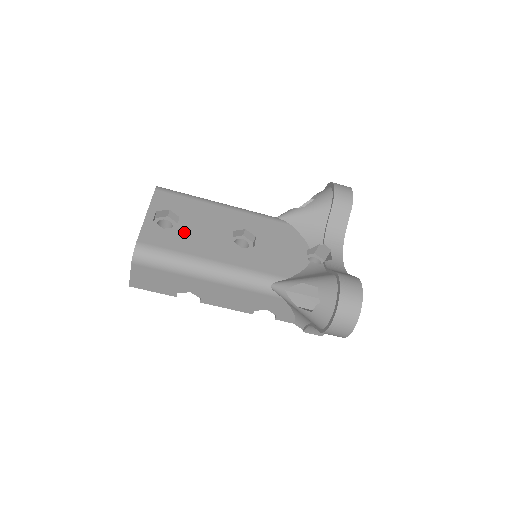
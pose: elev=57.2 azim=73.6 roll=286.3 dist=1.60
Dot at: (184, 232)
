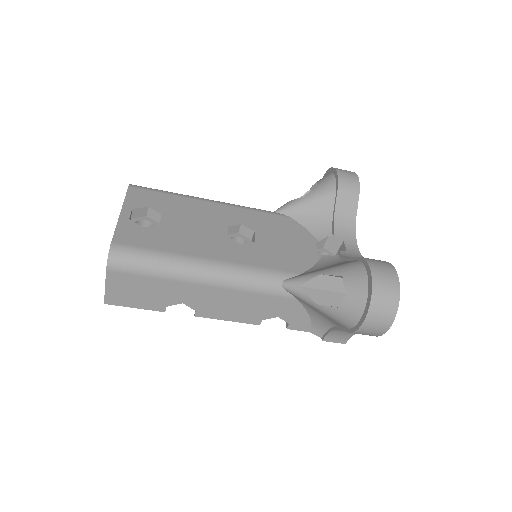
Dot at: (169, 230)
